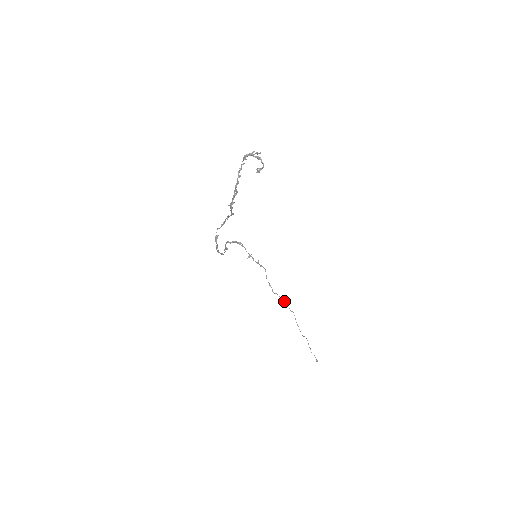
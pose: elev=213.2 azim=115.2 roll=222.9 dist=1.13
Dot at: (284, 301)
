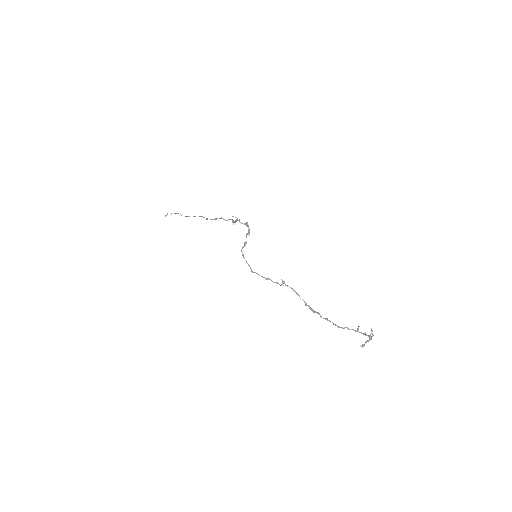
Dot at: occluded
